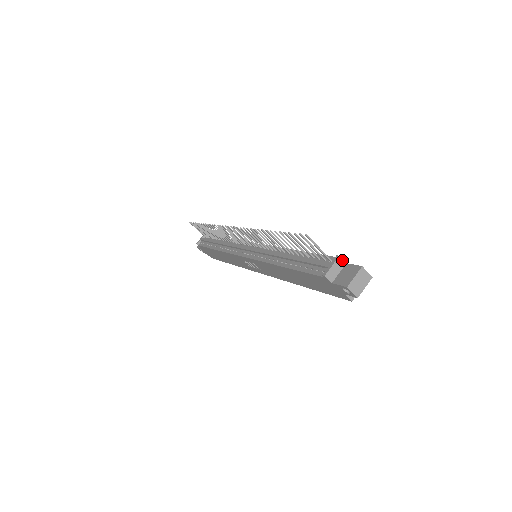
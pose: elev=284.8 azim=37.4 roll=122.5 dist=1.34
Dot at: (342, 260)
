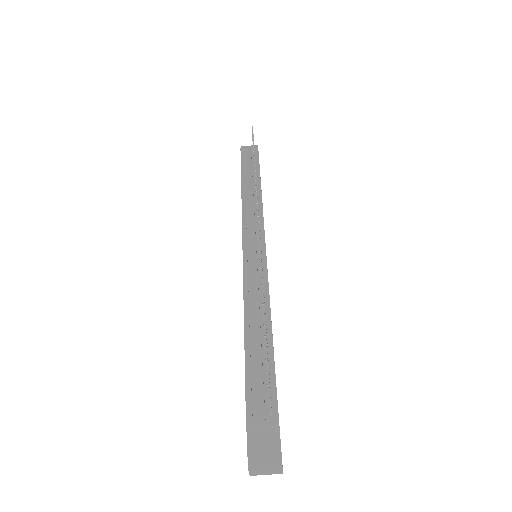
Dot at: (278, 428)
